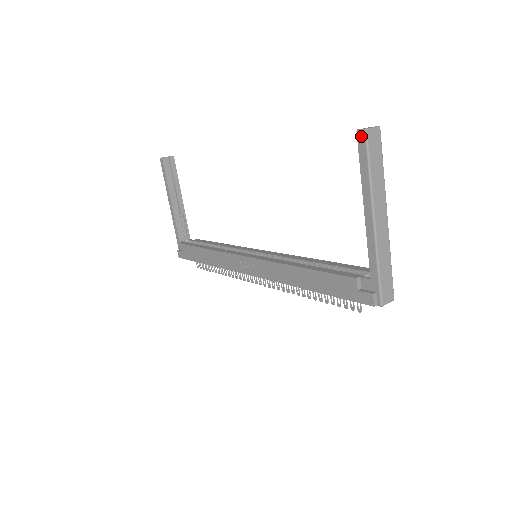
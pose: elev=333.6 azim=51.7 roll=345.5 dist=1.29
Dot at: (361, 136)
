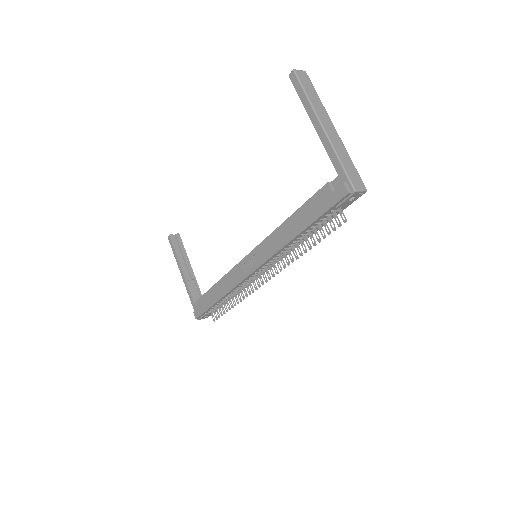
Dot at: (292, 76)
